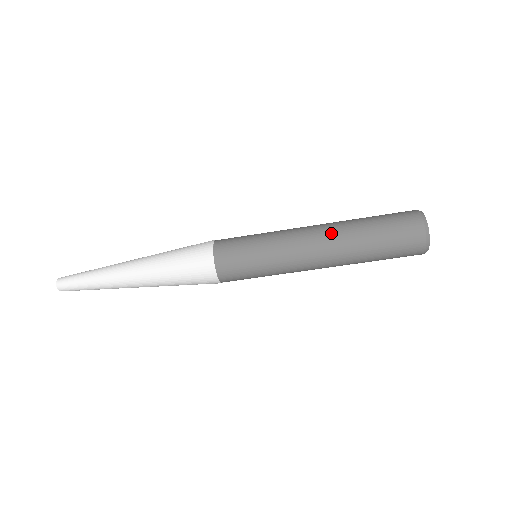
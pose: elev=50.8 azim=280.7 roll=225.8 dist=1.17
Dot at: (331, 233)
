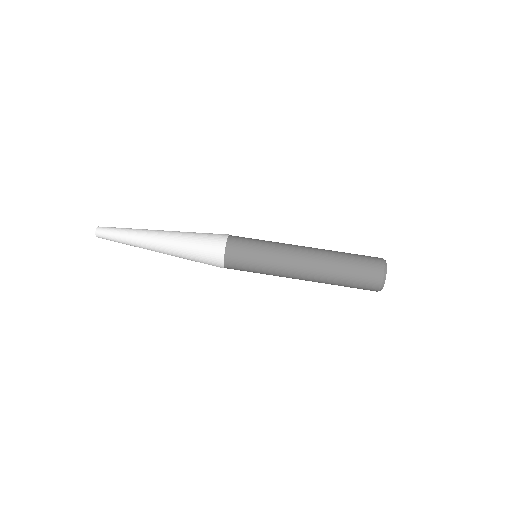
Dot at: (317, 253)
